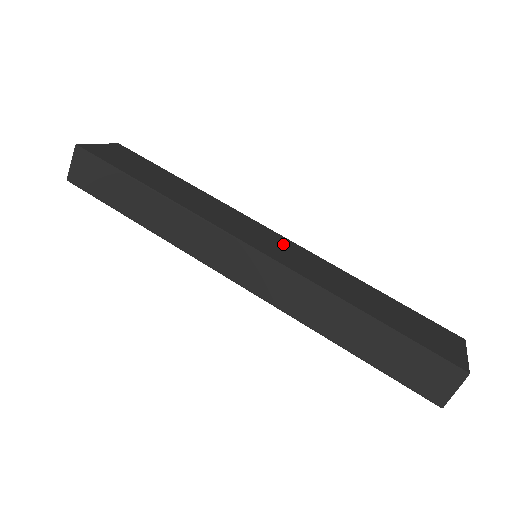
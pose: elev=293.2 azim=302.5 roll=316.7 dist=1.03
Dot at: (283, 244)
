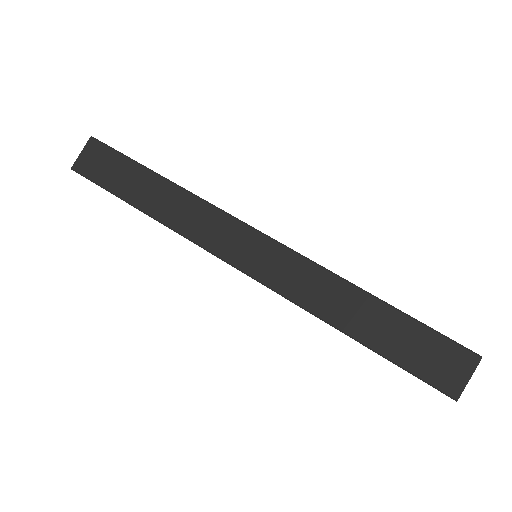
Dot at: occluded
